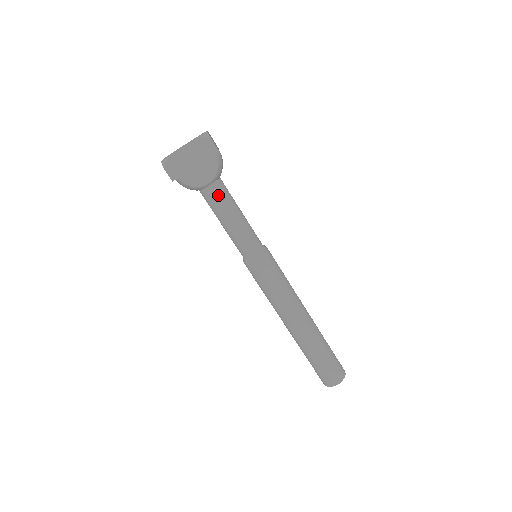
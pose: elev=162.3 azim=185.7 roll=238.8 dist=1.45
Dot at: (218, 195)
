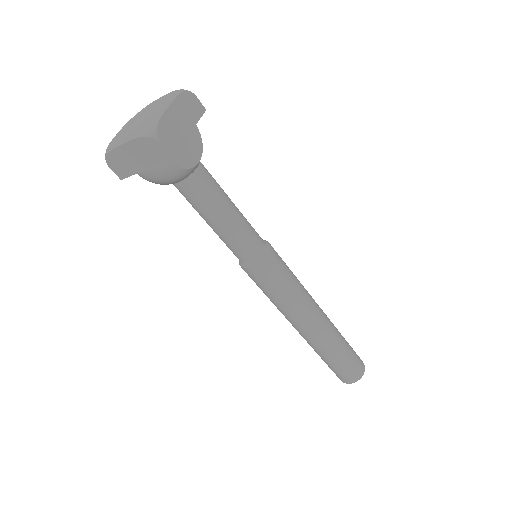
Dot at: (209, 178)
